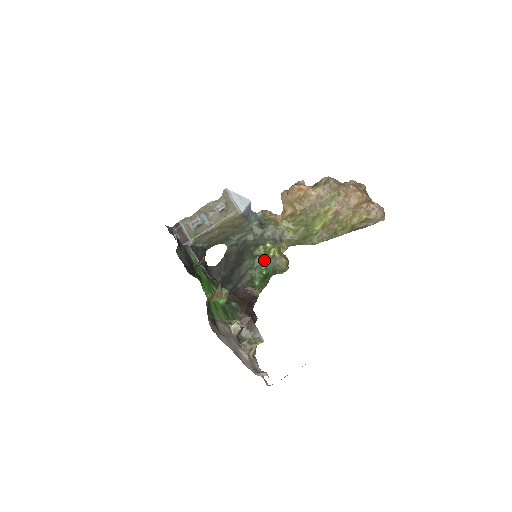
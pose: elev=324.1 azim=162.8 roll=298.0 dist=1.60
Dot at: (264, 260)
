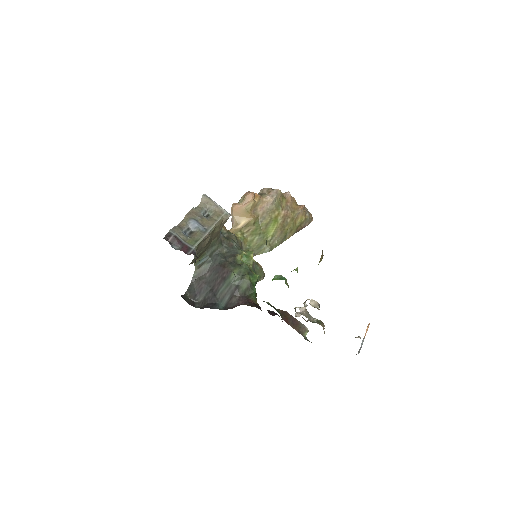
Dot at: (250, 266)
